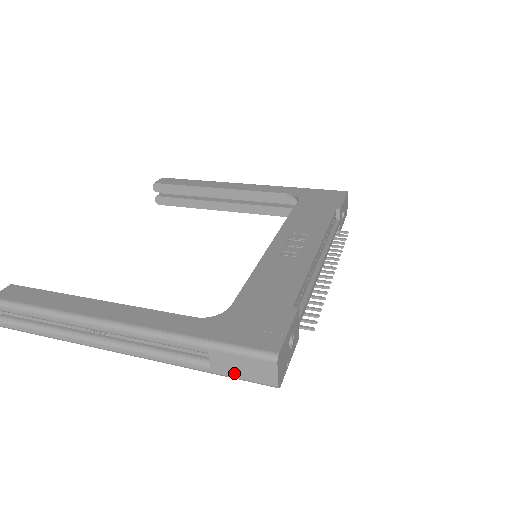
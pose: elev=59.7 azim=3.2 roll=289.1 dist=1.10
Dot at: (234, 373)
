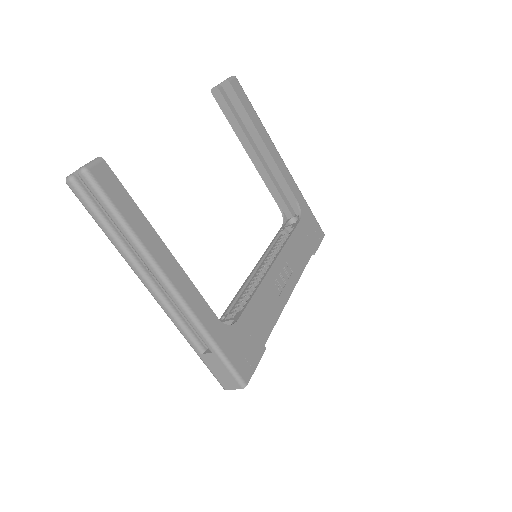
Dot at: (211, 368)
